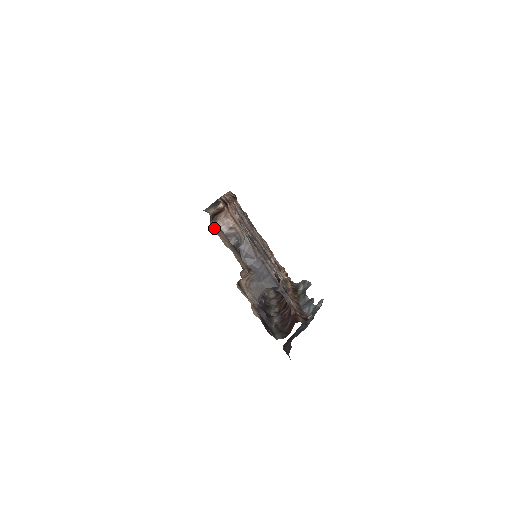
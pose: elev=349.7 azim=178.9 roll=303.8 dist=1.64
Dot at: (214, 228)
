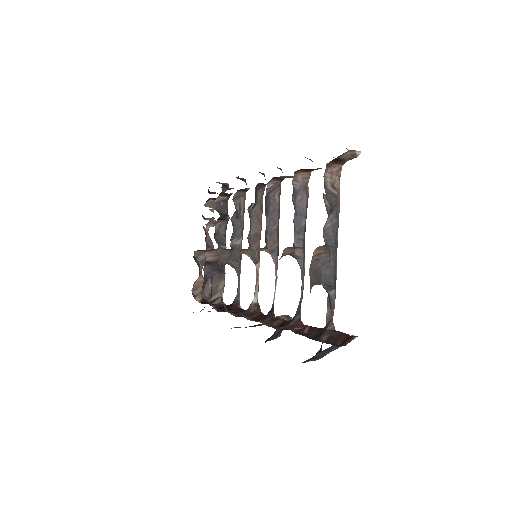
Dot at: occluded
